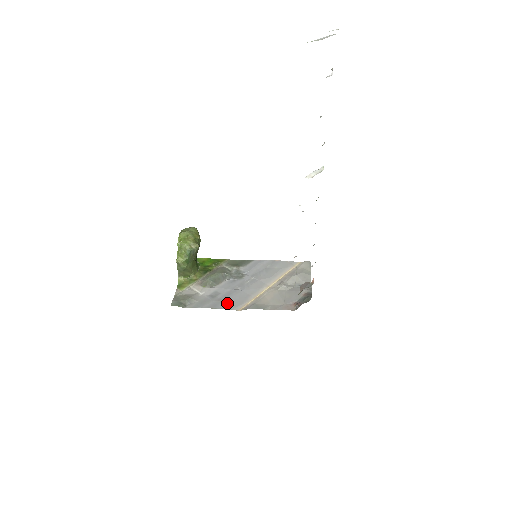
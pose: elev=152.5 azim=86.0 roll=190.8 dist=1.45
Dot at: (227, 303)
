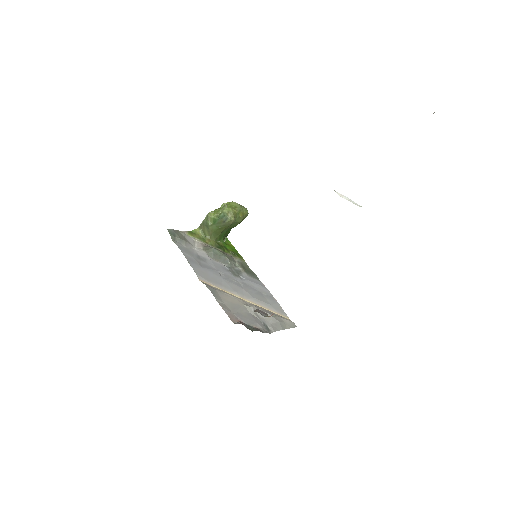
Dot at: (200, 268)
